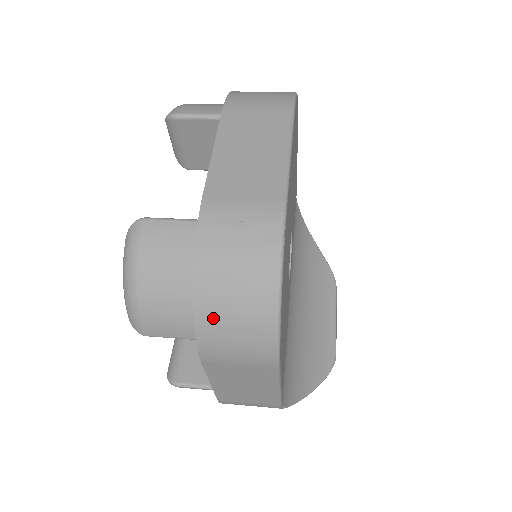
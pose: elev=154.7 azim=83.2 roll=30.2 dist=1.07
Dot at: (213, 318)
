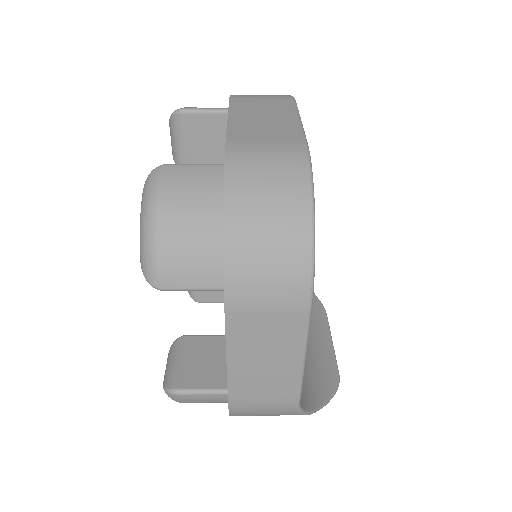
Dot at: (244, 247)
